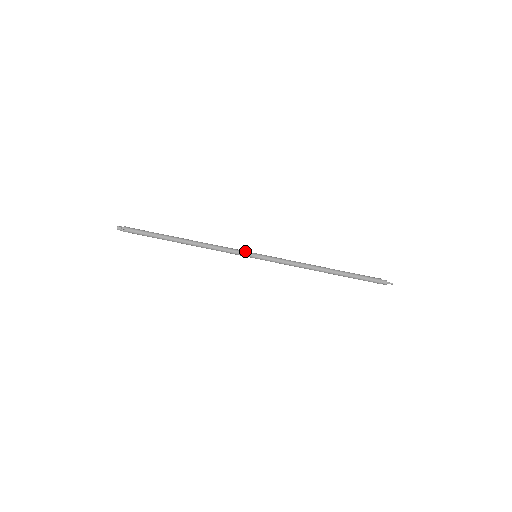
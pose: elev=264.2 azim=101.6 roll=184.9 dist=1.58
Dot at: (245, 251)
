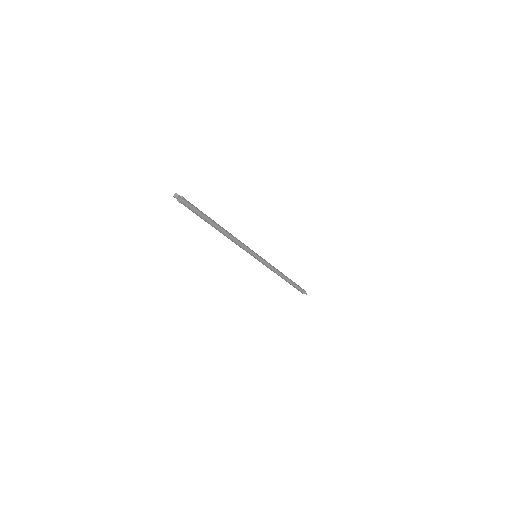
Dot at: occluded
